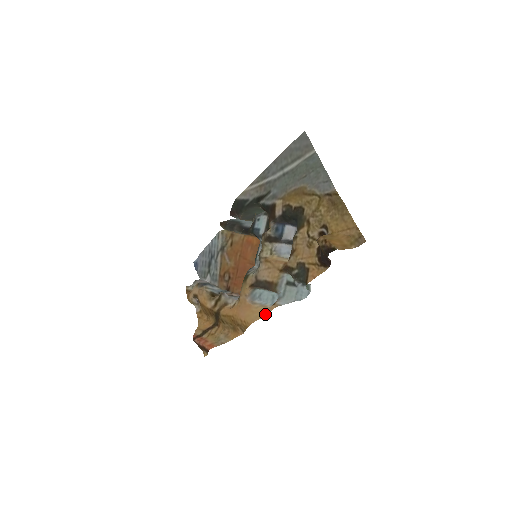
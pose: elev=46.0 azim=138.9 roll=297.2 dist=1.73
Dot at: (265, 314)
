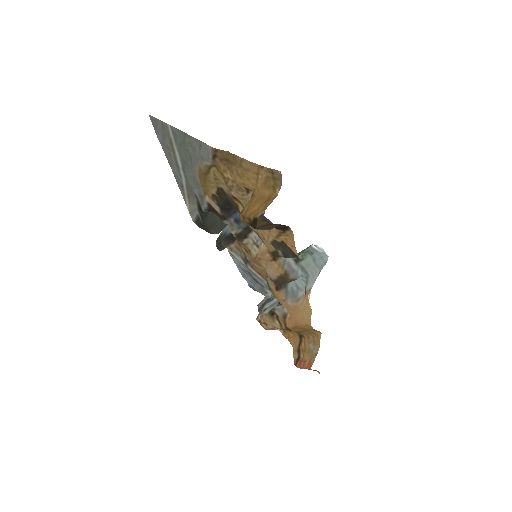
Dot at: (310, 307)
